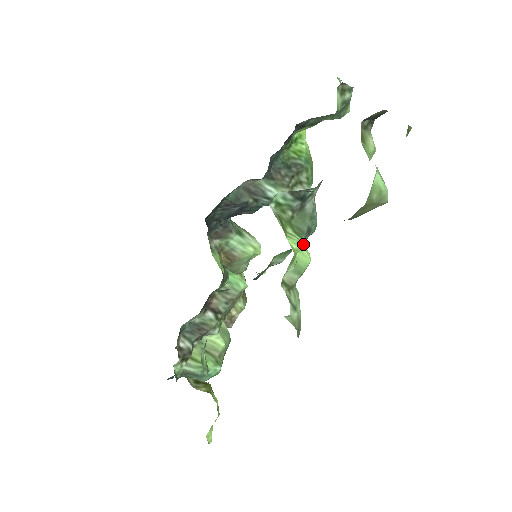
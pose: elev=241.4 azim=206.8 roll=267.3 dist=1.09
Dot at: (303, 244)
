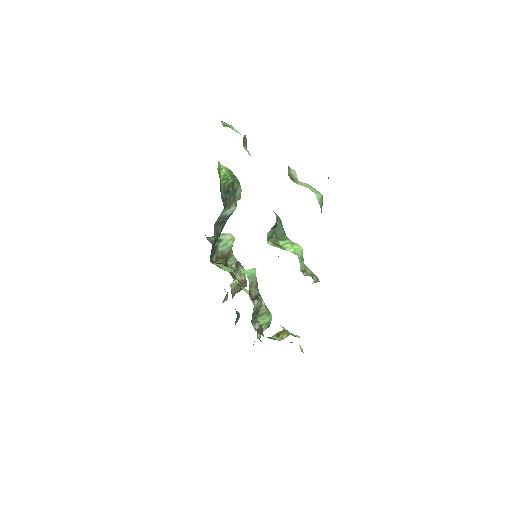
Dot at: (292, 243)
